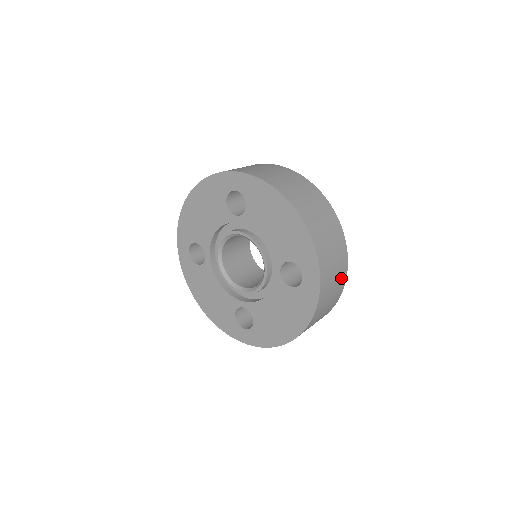
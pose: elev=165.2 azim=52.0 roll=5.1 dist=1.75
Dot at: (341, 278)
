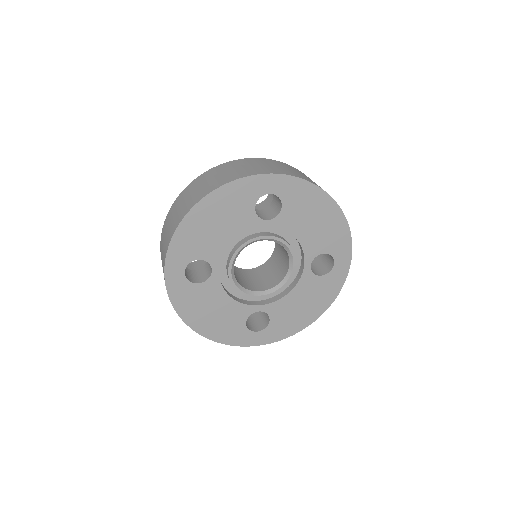
Dot at: occluded
